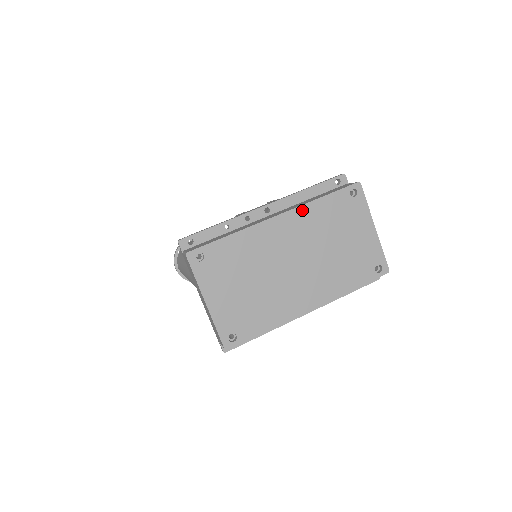
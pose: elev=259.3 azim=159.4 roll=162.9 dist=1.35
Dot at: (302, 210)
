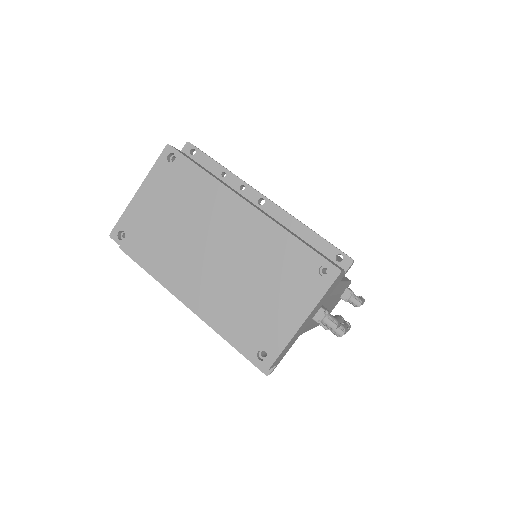
Dot at: (269, 225)
